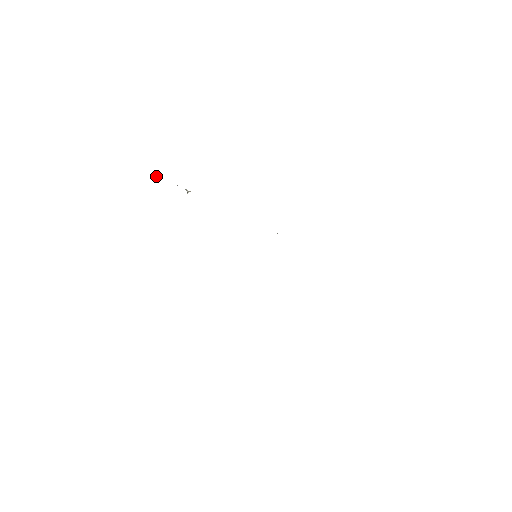
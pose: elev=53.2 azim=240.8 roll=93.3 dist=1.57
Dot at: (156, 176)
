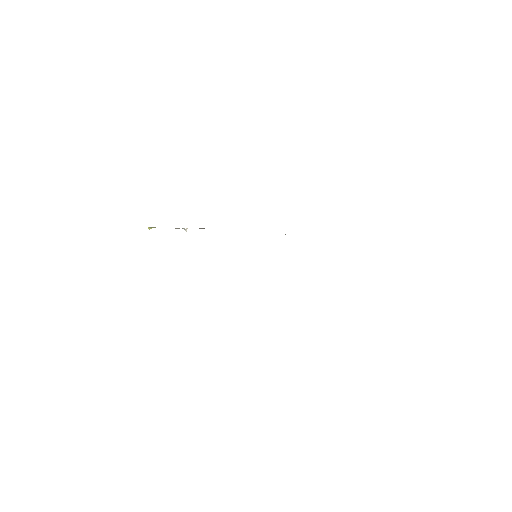
Dot at: occluded
